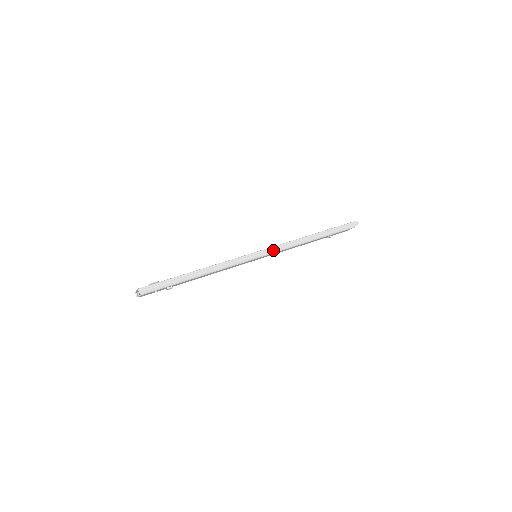
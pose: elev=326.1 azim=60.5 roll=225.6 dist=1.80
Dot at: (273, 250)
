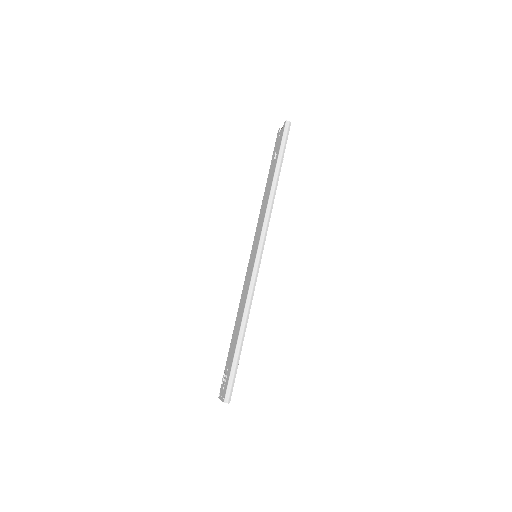
Dot at: (264, 238)
